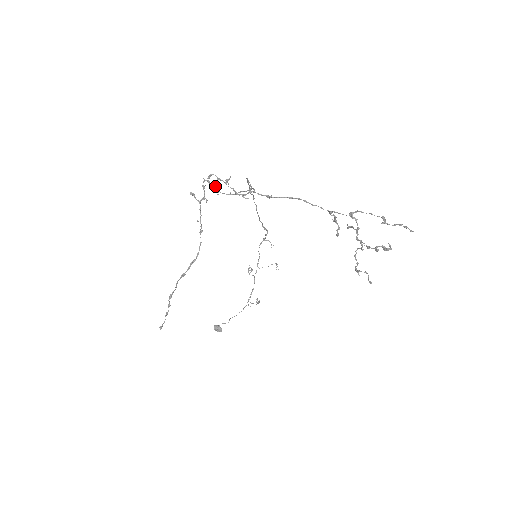
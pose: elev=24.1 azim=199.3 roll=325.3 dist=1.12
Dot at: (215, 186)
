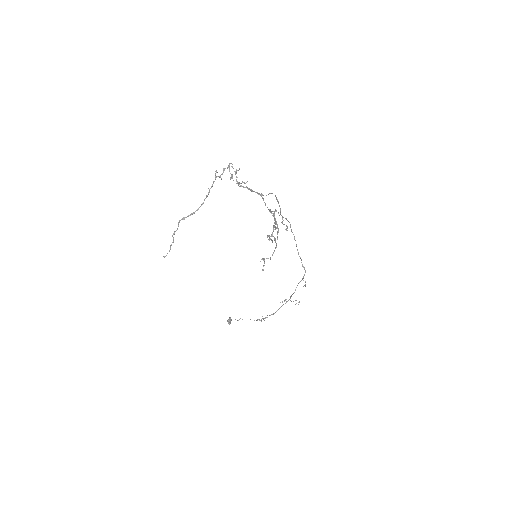
Dot at: (232, 174)
